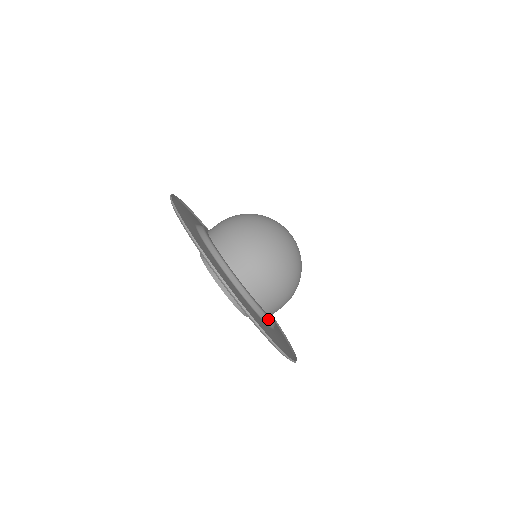
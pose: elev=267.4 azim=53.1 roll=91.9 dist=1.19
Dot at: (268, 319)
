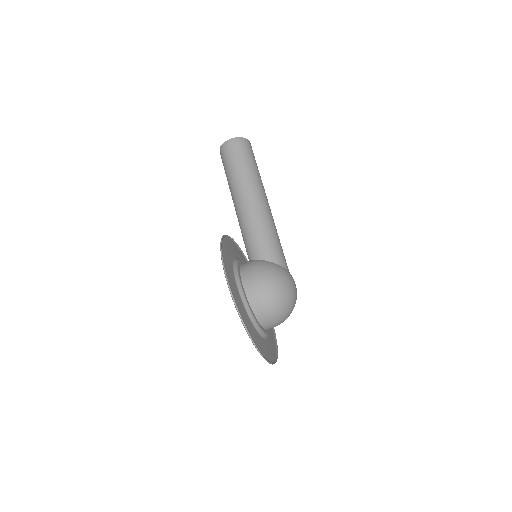
Dot at: occluded
